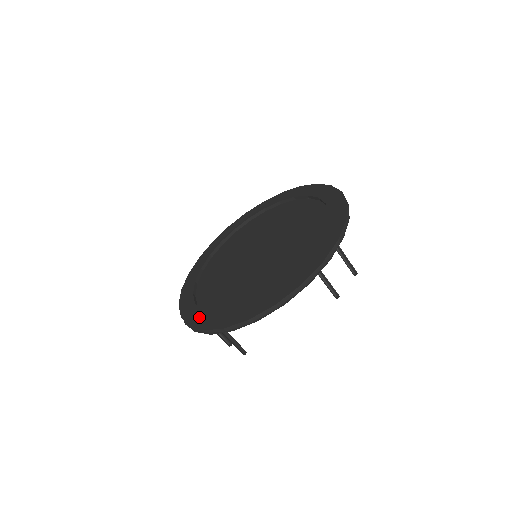
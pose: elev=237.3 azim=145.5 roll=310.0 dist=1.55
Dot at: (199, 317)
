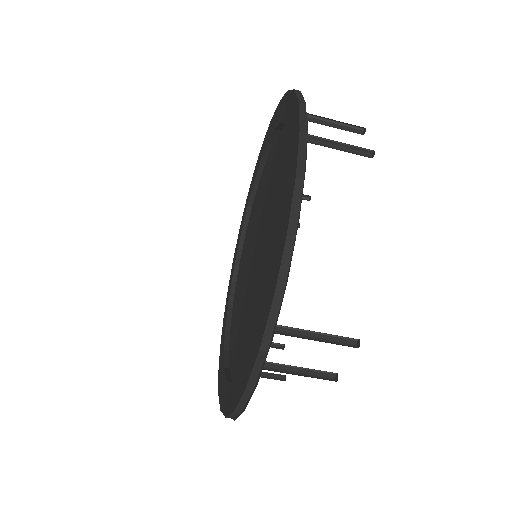
Dot at: (222, 341)
